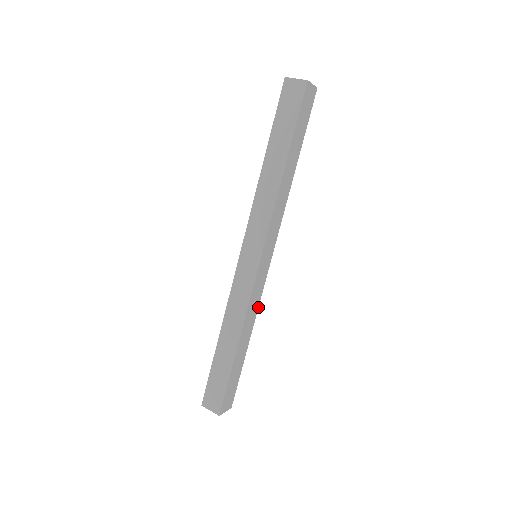
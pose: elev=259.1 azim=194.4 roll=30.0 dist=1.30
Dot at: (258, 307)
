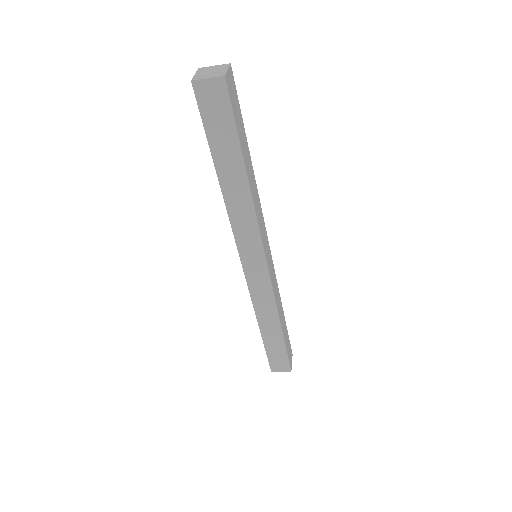
Dot at: (277, 286)
